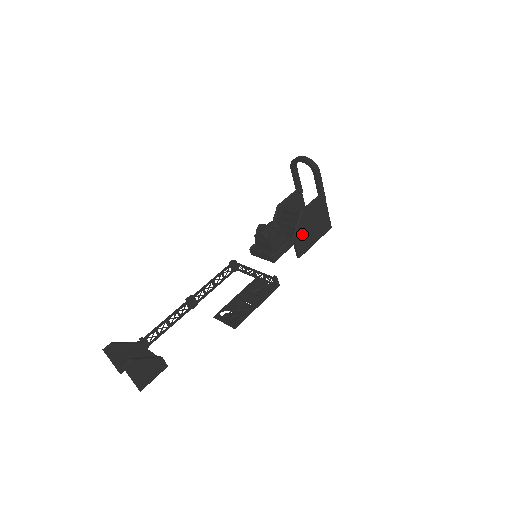
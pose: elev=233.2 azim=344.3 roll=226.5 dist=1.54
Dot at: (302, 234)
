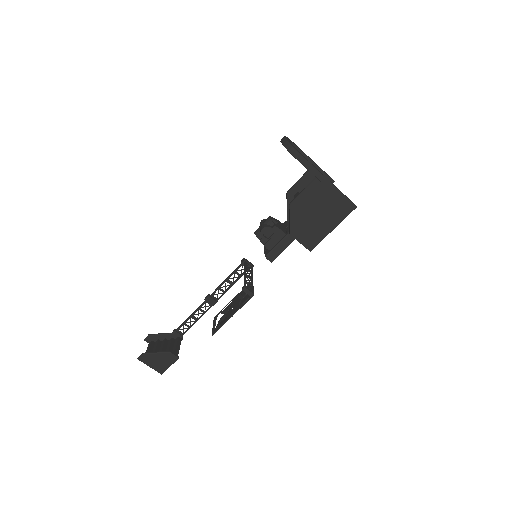
Dot at: (303, 227)
